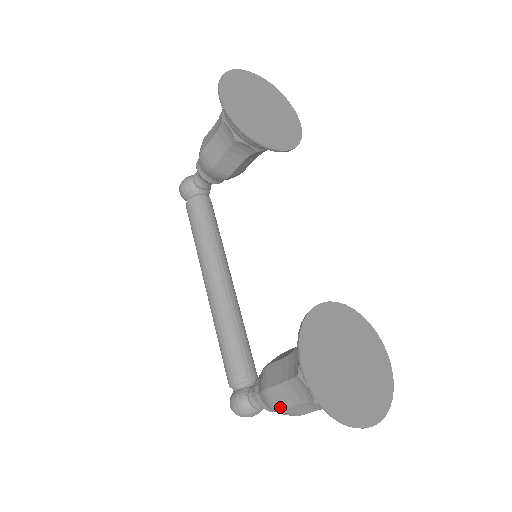
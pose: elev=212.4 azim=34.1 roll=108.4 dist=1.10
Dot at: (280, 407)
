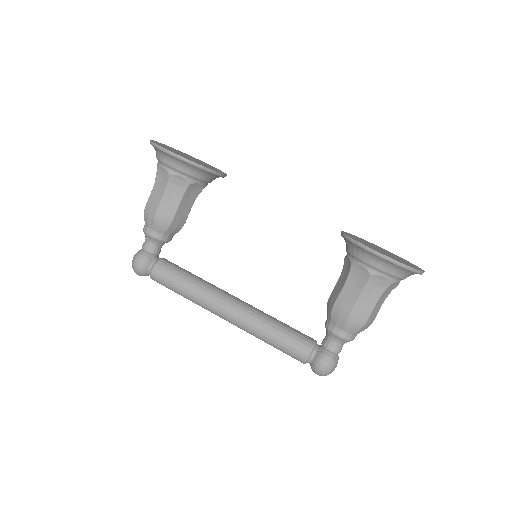
Dot at: (366, 318)
